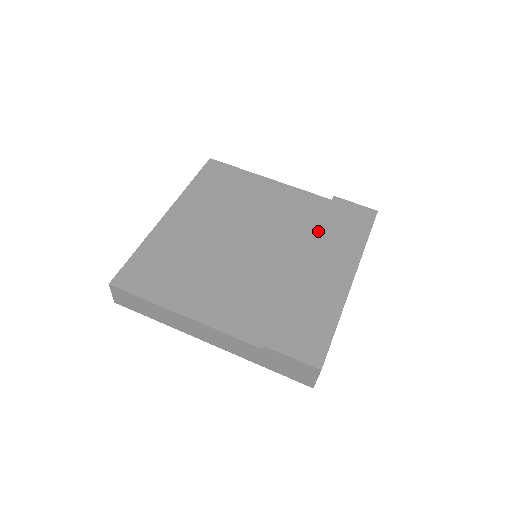
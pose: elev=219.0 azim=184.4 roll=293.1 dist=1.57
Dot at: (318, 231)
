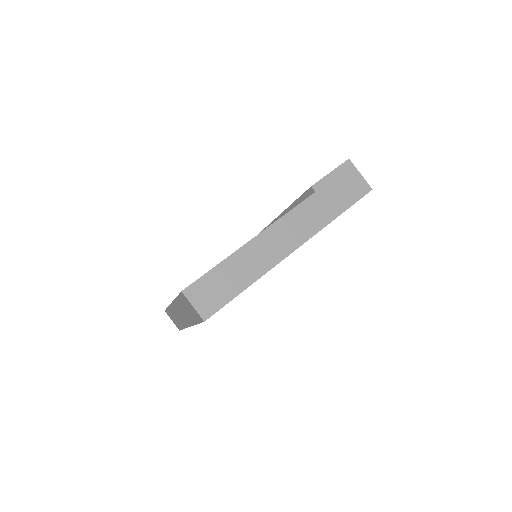
Dot at: (267, 226)
